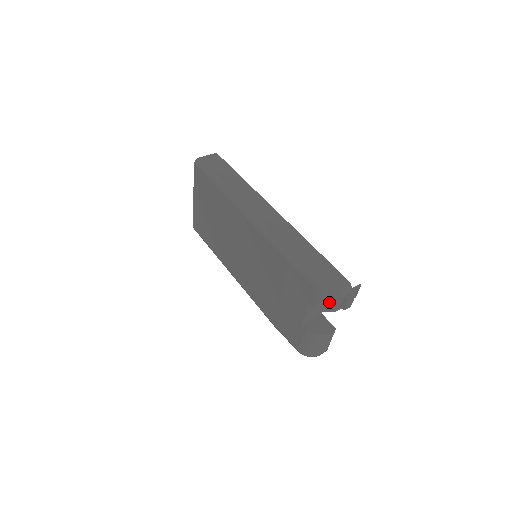
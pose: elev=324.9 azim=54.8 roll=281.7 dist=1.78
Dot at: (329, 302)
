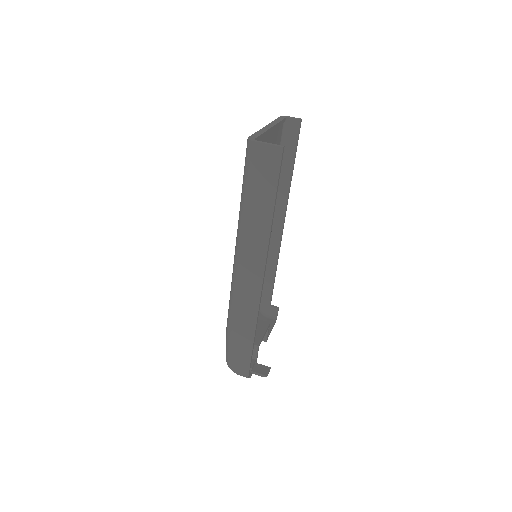
Dot at: occluded
